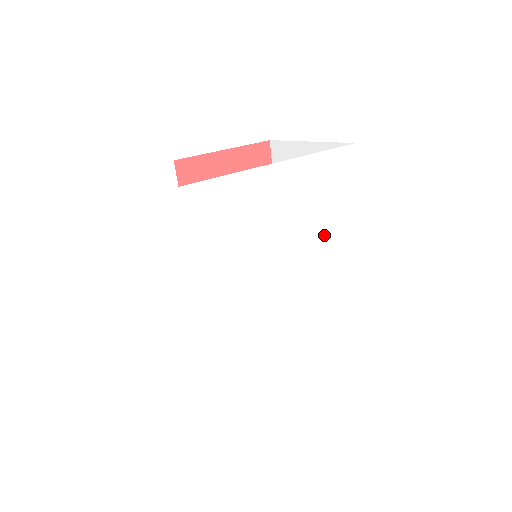
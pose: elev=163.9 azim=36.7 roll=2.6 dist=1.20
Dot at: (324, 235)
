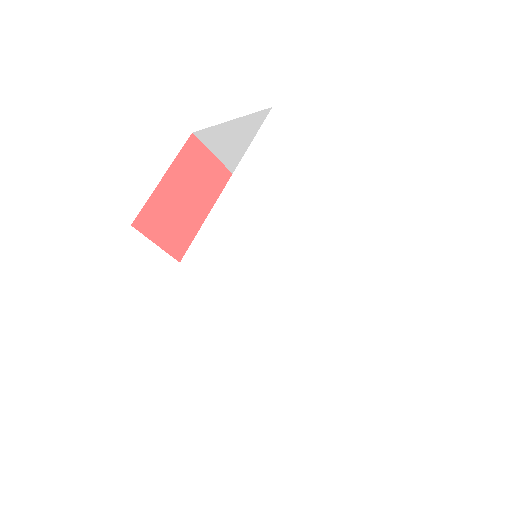
Dot at: (300, 205)
